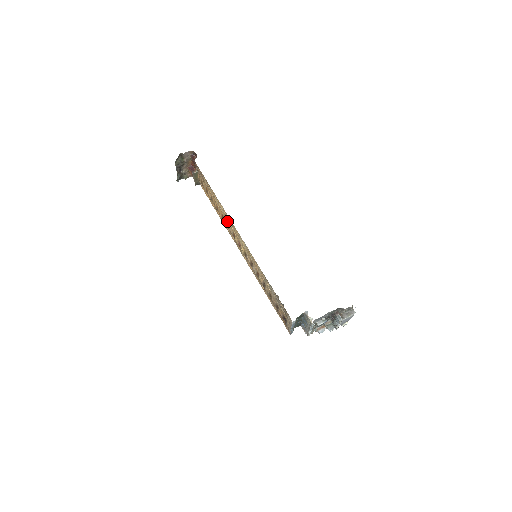
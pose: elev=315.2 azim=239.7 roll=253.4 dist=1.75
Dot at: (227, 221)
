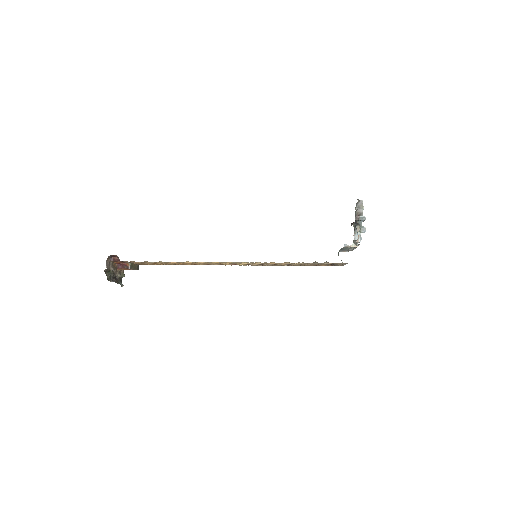
Dot at: (204, 263)
